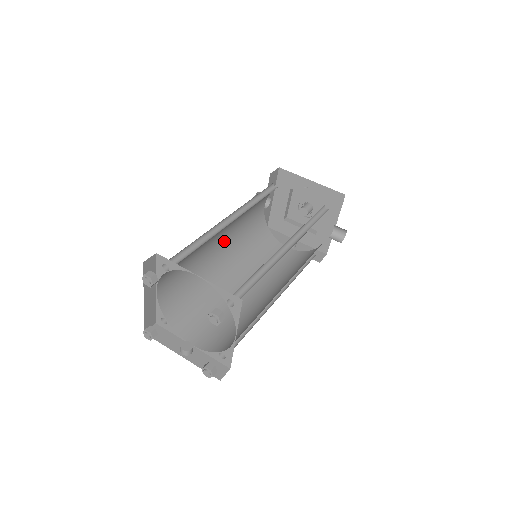
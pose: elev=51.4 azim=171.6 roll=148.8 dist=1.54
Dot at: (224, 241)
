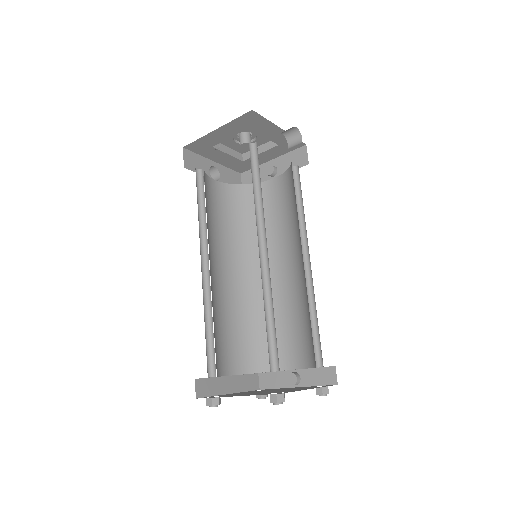
Dot at: (225, 262)
